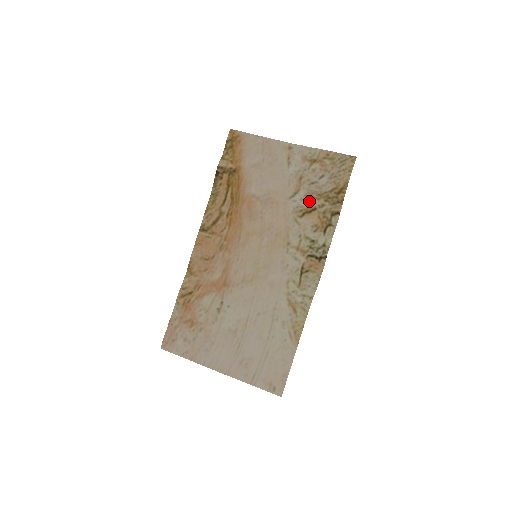
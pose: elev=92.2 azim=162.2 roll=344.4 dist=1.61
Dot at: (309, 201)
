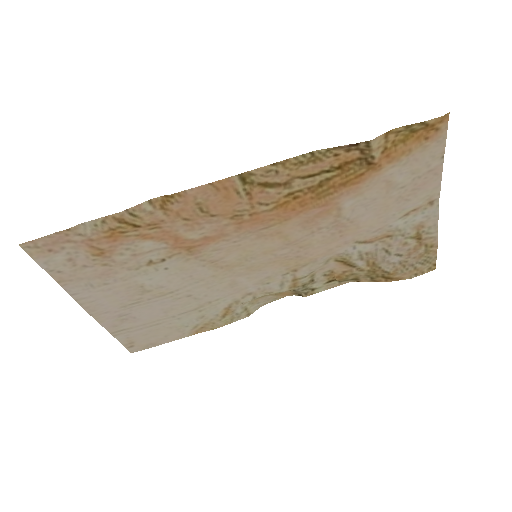
Dot at: (361, 260)
